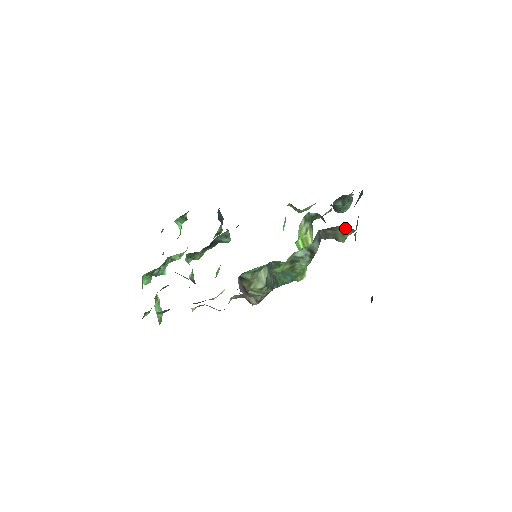
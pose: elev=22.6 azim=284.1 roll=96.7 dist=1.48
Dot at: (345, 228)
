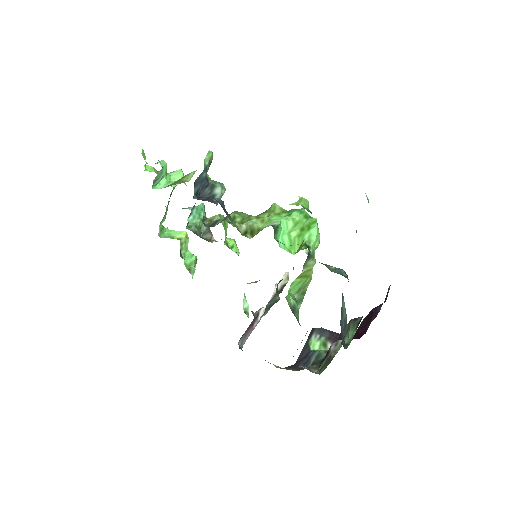
Dot at: occluded
